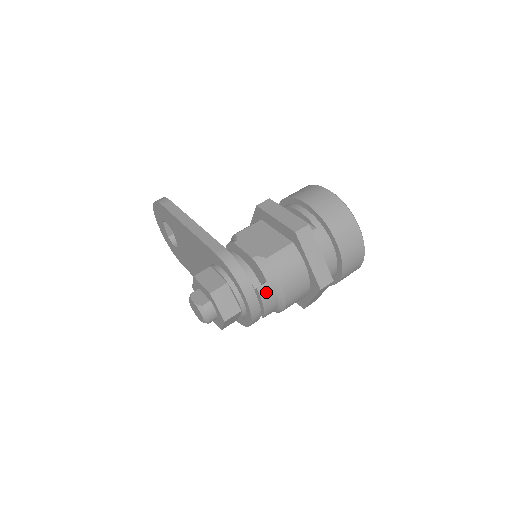
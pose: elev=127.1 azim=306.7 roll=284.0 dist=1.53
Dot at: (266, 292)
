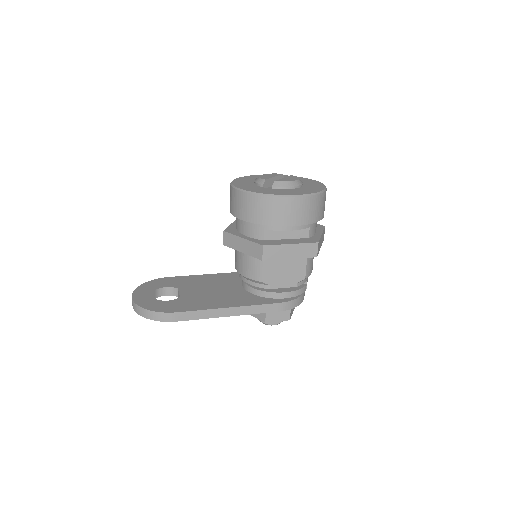
Dot at: occluded
